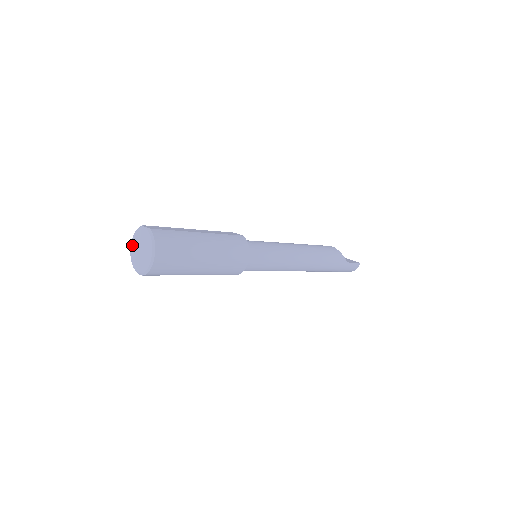
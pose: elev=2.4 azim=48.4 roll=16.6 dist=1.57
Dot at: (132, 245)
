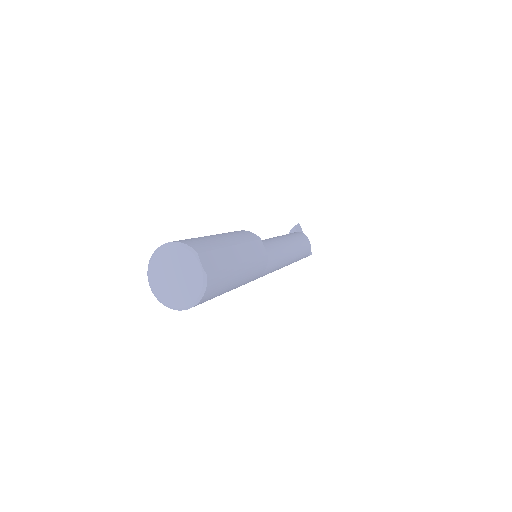
Dot at: (164, 252)
